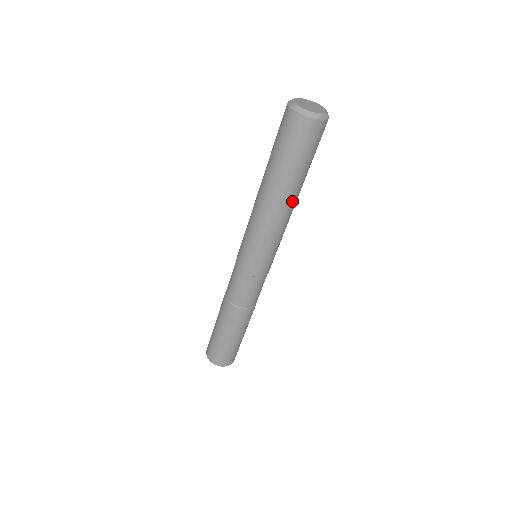
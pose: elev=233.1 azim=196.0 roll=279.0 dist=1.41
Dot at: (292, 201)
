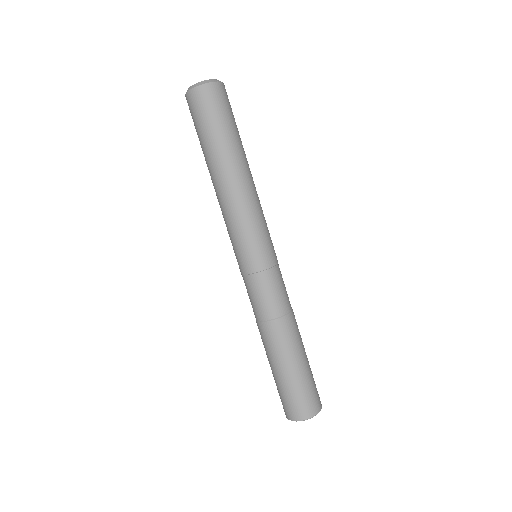
Dot at: (248, 168)
